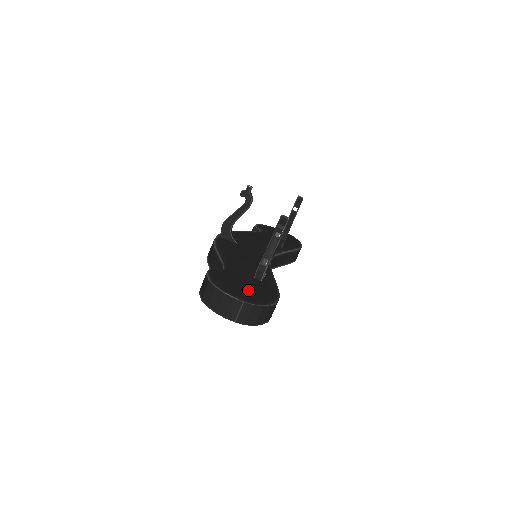
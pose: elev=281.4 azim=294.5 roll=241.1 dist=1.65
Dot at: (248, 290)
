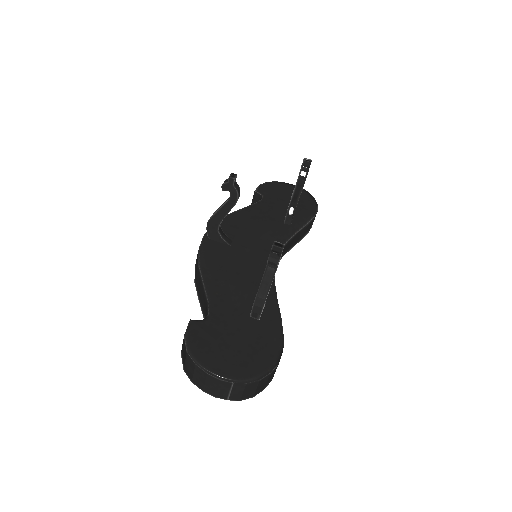
Dot at: (240, 351)
